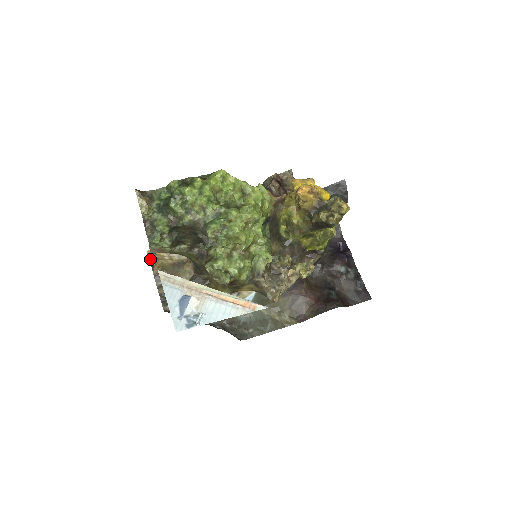
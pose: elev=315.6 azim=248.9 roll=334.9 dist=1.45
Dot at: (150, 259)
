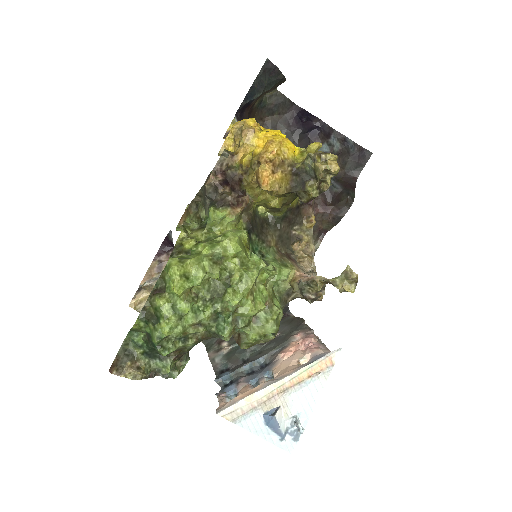
Dot at: occluded
